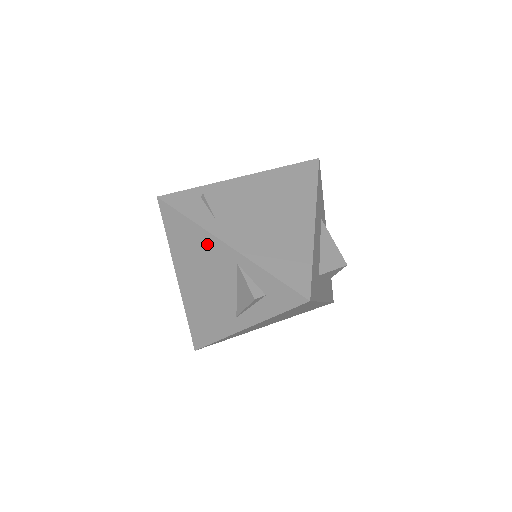
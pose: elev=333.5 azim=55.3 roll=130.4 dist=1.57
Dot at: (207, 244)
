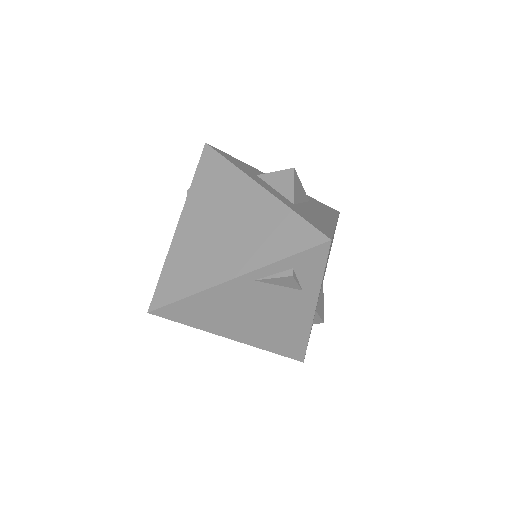
Dot at: occluded
